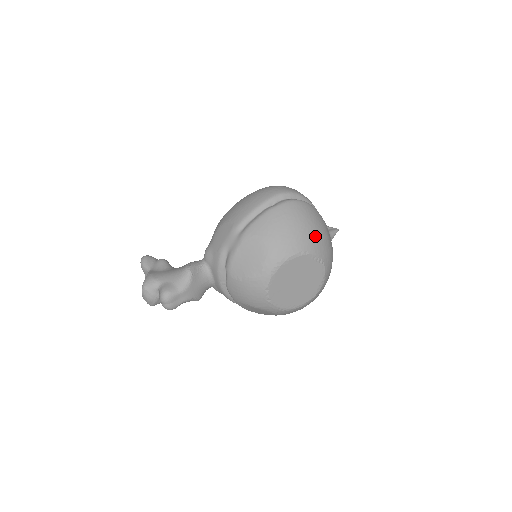
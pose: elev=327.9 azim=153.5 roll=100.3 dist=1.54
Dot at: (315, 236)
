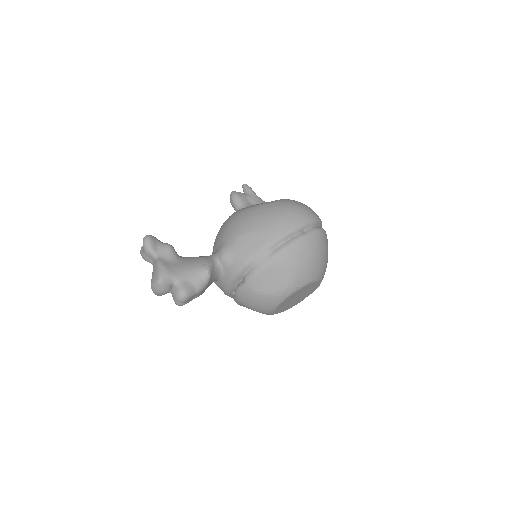
Dot at: (326, 264)
